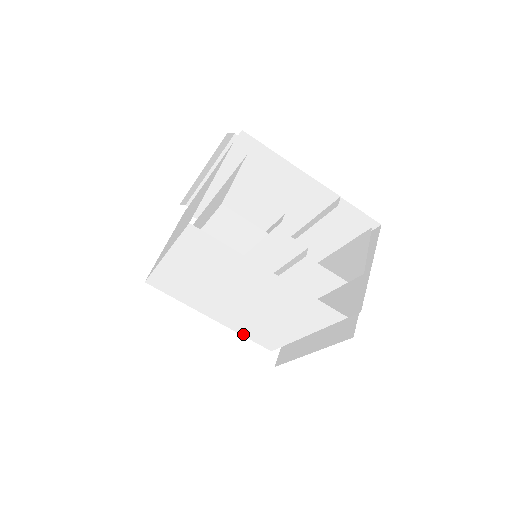
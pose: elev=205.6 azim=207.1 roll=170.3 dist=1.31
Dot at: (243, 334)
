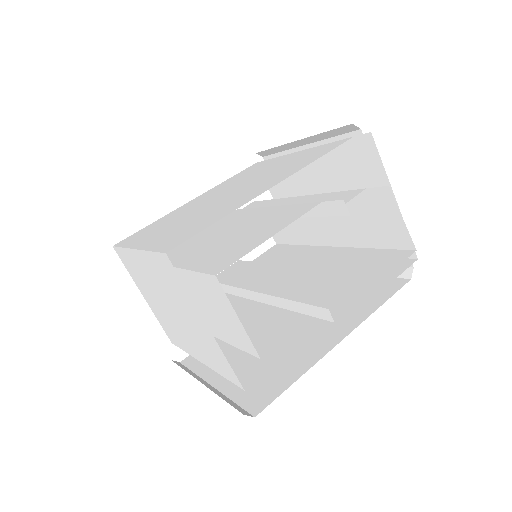
Dot at: occluded
